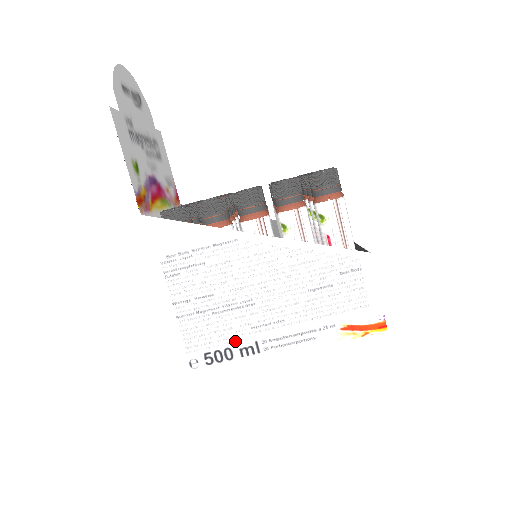
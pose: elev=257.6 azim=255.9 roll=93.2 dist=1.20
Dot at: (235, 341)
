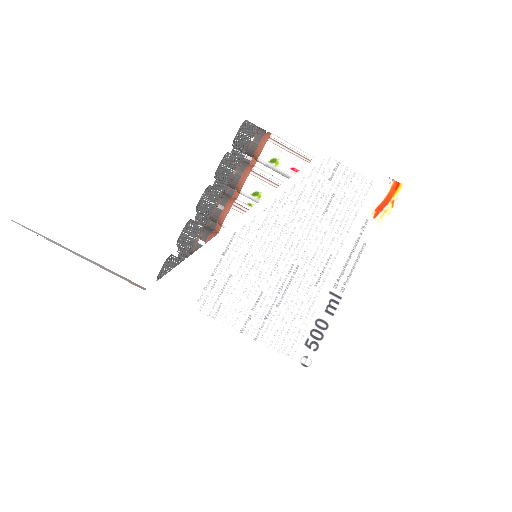
Dot at: (315, 309)
